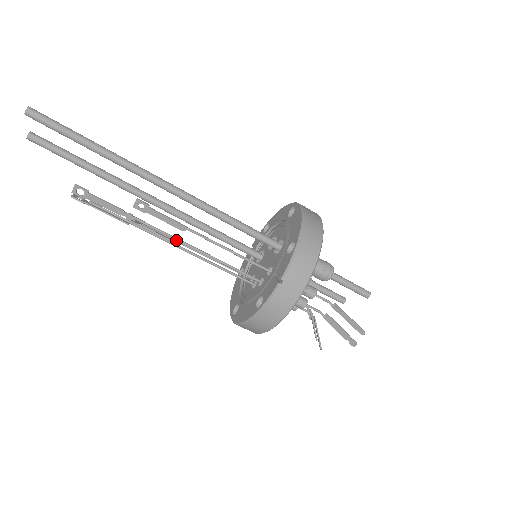
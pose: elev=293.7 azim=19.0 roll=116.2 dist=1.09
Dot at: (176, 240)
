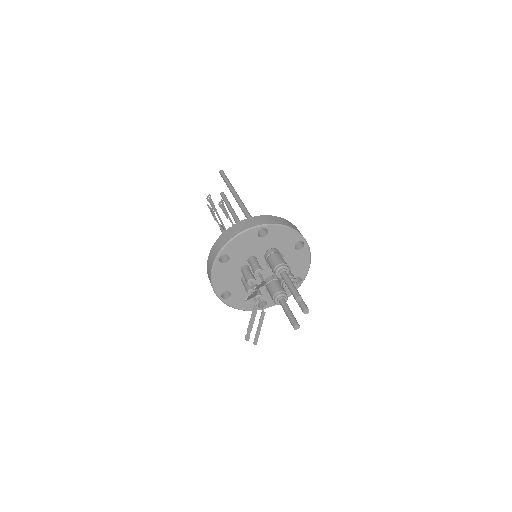
Dot at: (223, 225)
